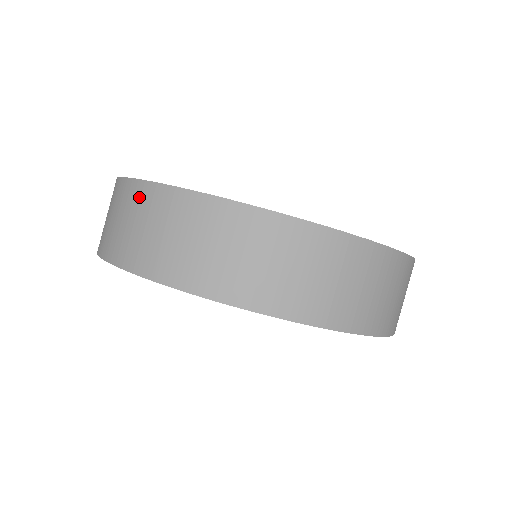
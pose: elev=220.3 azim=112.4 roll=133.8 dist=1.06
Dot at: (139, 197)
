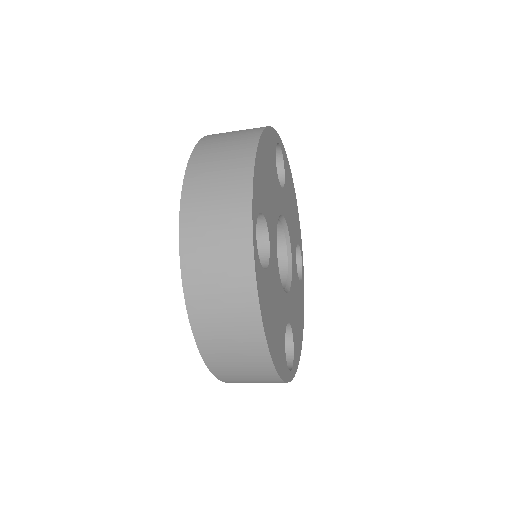
Dot at: (248, 325)
